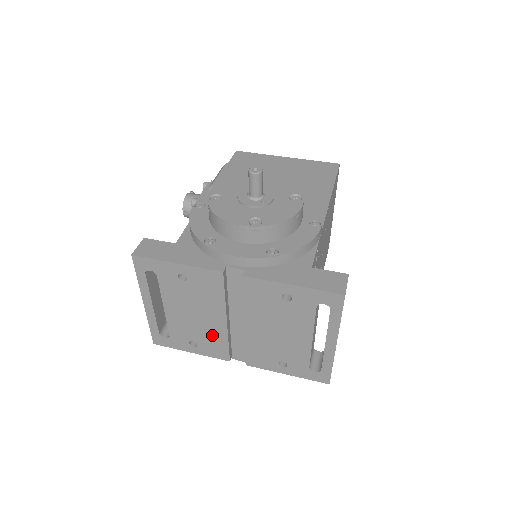
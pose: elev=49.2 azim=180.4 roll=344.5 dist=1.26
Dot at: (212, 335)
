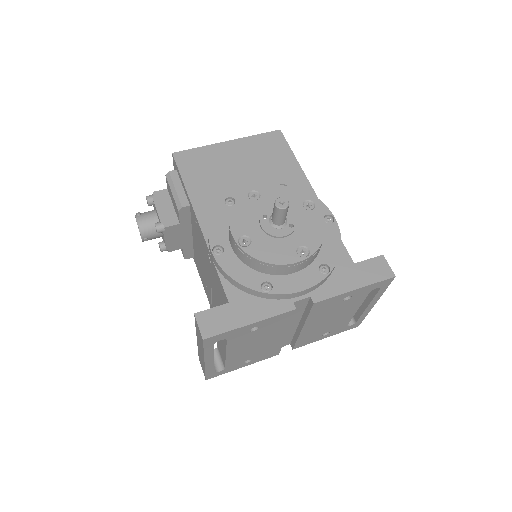
Dot at: (268, 348)
